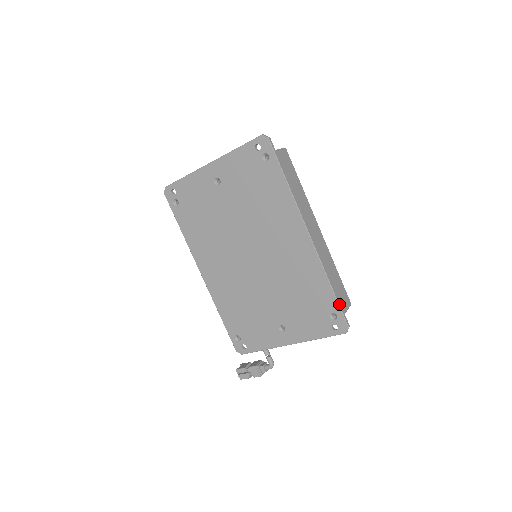
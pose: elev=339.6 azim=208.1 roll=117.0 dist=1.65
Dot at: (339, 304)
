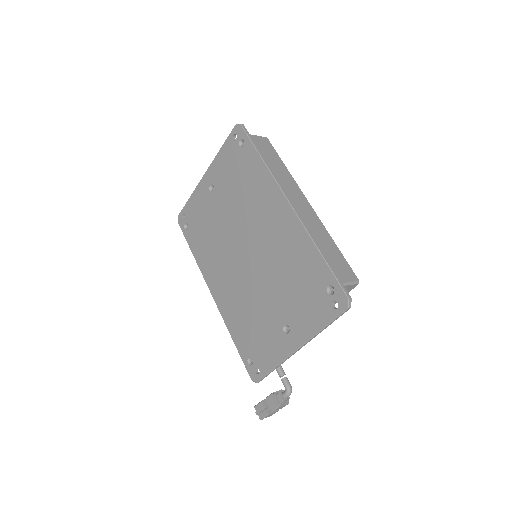
Dot at: (333, 272)
